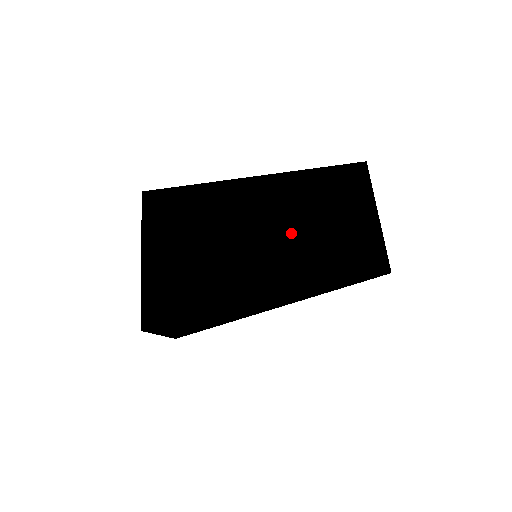
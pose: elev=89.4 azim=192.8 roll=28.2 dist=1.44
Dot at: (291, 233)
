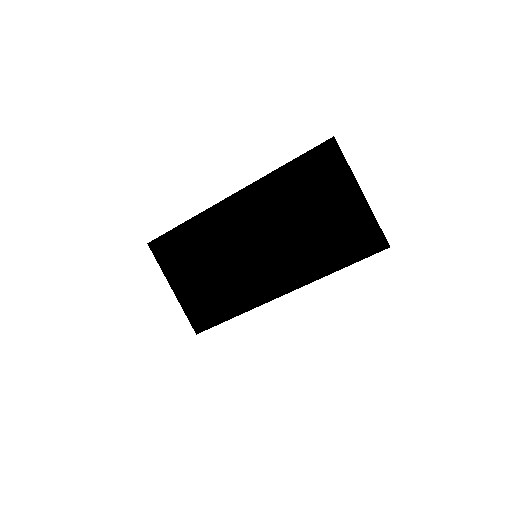
Dot at: (264, 239)
